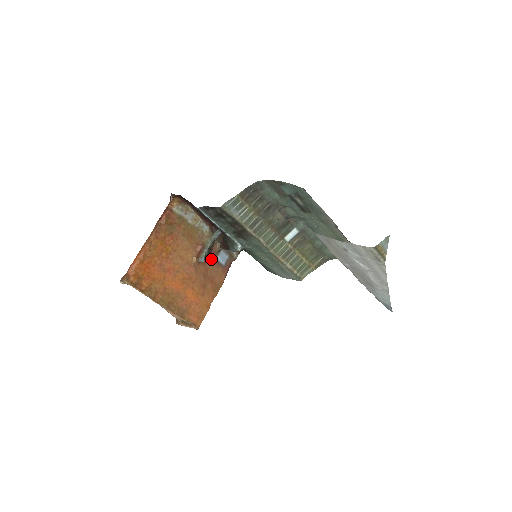
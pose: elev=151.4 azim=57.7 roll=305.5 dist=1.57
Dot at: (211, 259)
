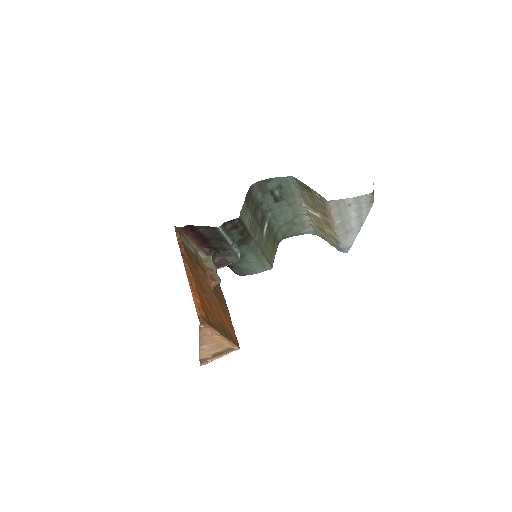
Dot at: occluded
